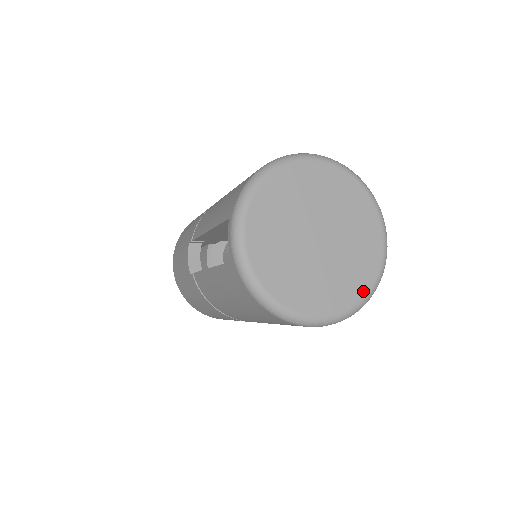
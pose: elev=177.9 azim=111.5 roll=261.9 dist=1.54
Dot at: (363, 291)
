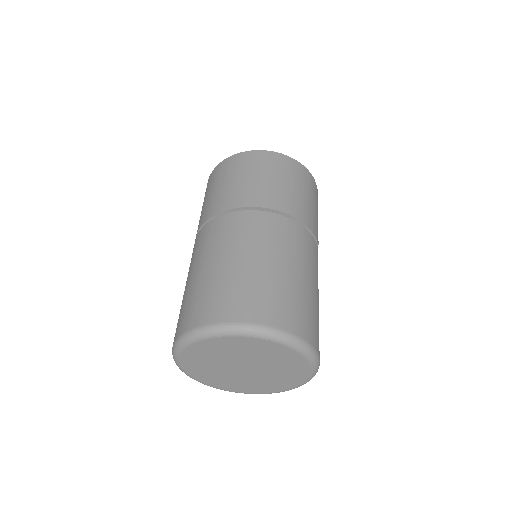
Dot at: (284, 389)
